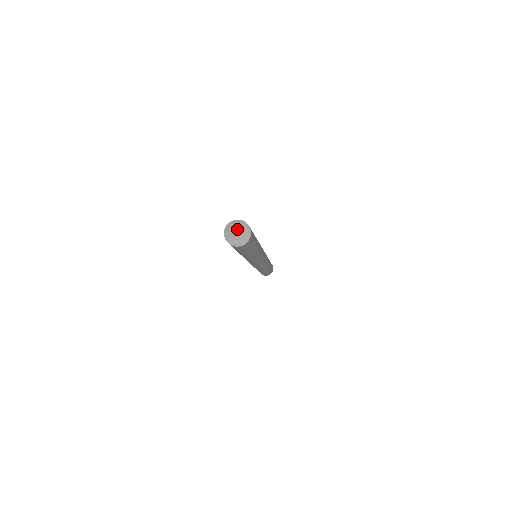
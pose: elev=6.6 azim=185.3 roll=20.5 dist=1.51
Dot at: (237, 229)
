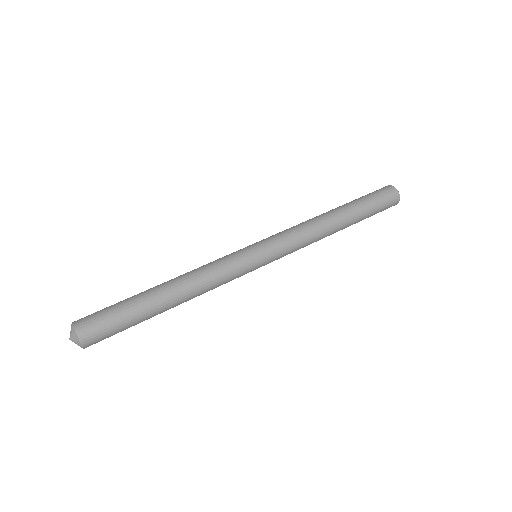
Dot at: (70, 337)
